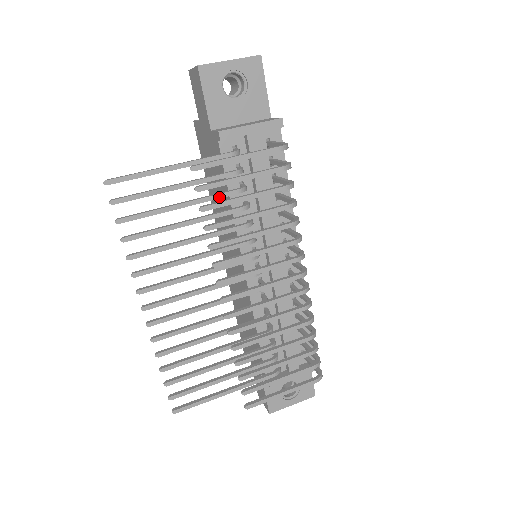
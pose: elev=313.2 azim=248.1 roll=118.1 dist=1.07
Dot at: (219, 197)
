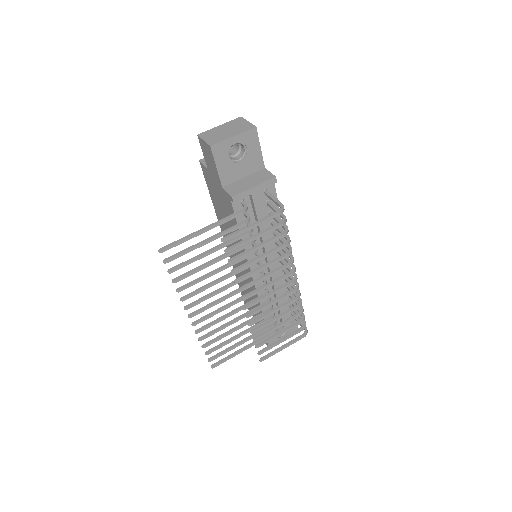
Dot at: (235, 241)
